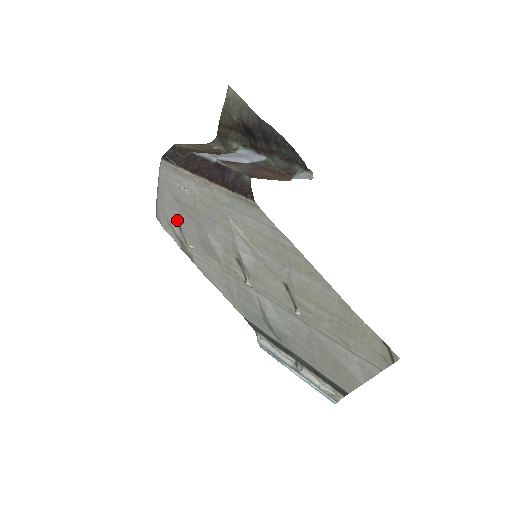
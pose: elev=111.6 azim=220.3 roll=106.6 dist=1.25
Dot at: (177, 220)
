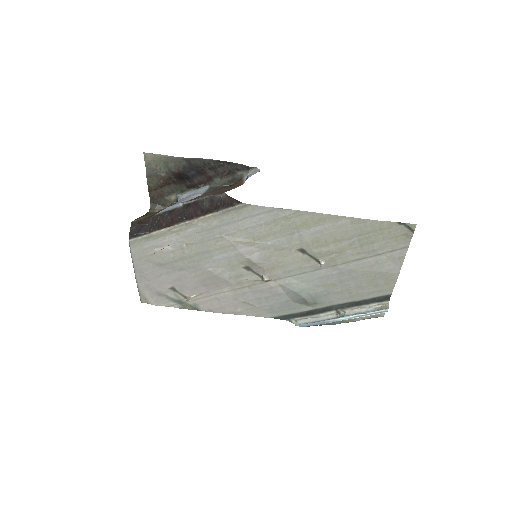
Dot at: (167, 284)
